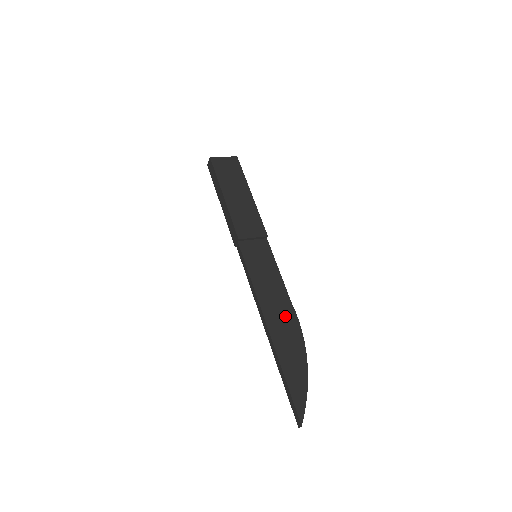
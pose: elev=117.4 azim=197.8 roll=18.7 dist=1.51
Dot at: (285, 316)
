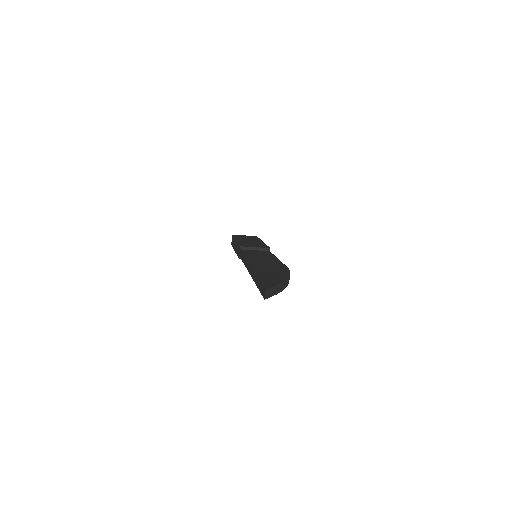
Dot at: (273, 265)
